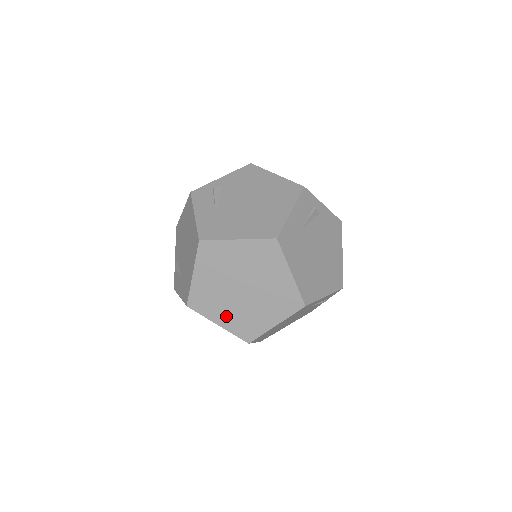
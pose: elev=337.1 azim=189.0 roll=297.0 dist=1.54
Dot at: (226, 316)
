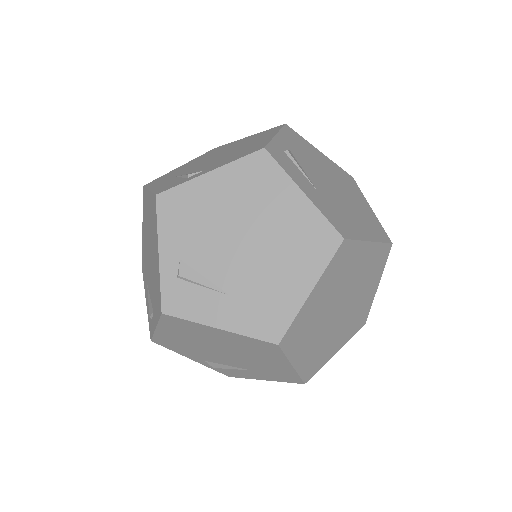
Dot at: (307, 351)
